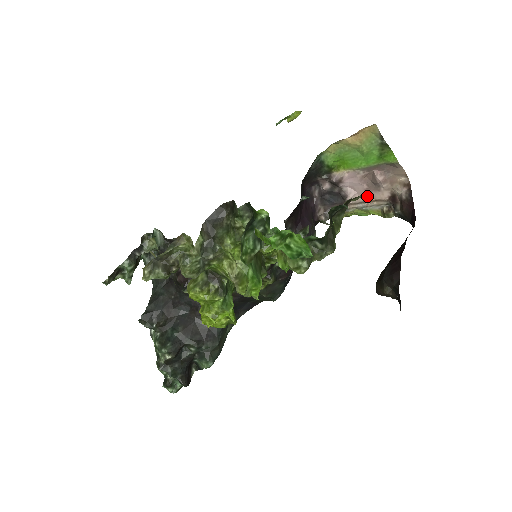
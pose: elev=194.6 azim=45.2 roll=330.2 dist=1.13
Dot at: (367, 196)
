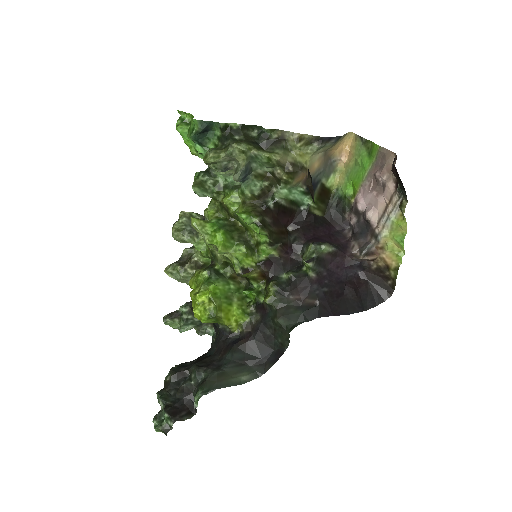
Dot at: (382, 203)
